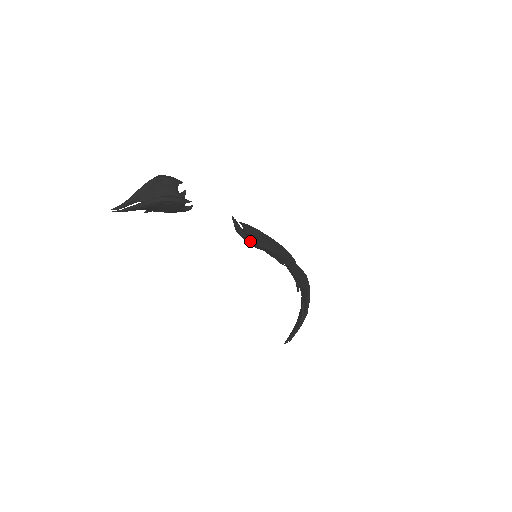
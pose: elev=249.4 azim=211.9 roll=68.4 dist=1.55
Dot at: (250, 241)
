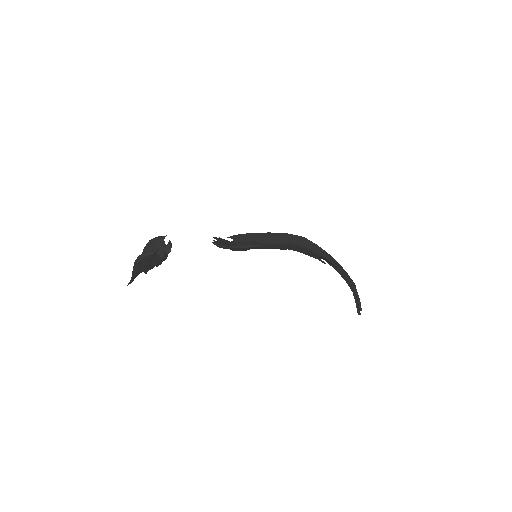
Dot at: (232, 249)
